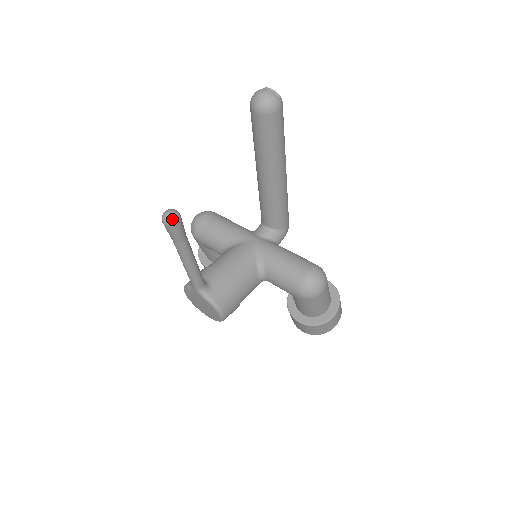
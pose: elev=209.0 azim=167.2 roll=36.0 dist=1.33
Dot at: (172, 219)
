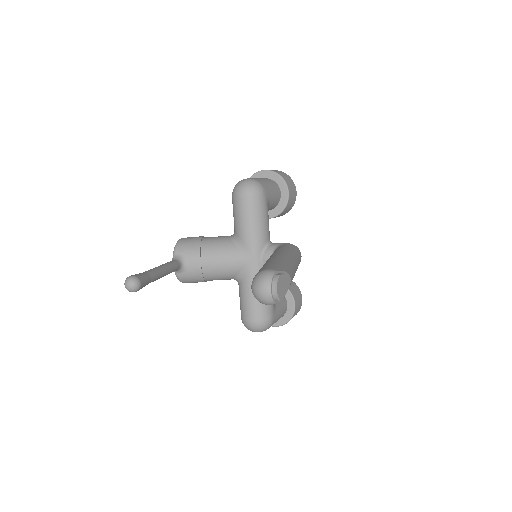
Dot at: (129, 290)
